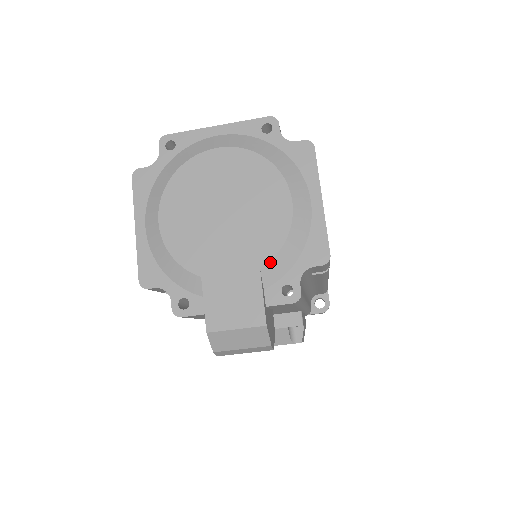
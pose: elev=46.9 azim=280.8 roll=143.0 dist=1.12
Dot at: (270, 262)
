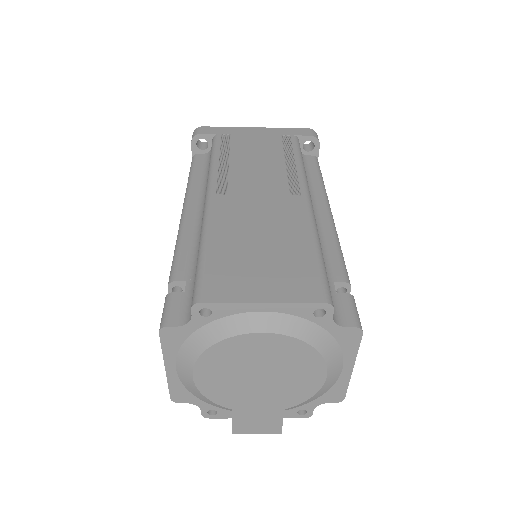
Dot at: (294, 406)
